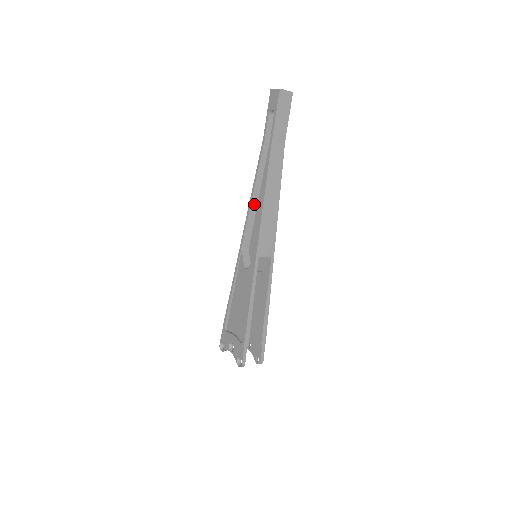
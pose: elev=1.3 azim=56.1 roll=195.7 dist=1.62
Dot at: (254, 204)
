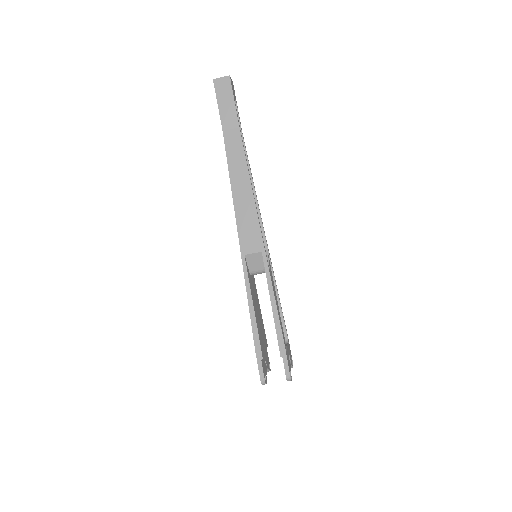
Dot at: occluded
